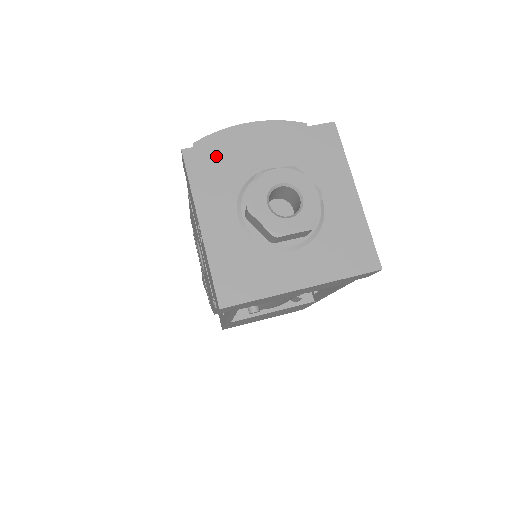
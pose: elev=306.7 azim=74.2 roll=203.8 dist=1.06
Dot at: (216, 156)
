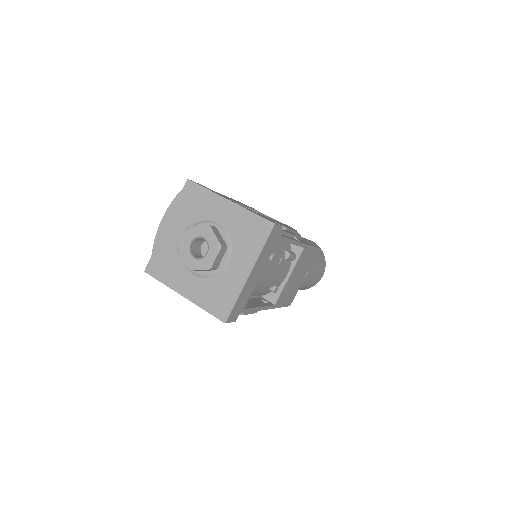
Dot at: (159, 258)
